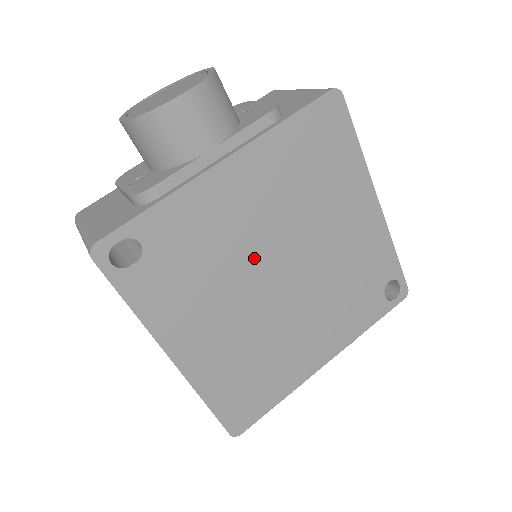
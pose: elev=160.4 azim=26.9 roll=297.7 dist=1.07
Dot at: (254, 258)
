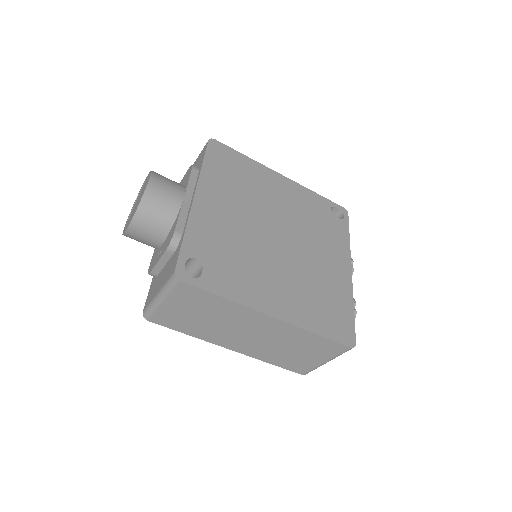
Dot at: (255, 235)
